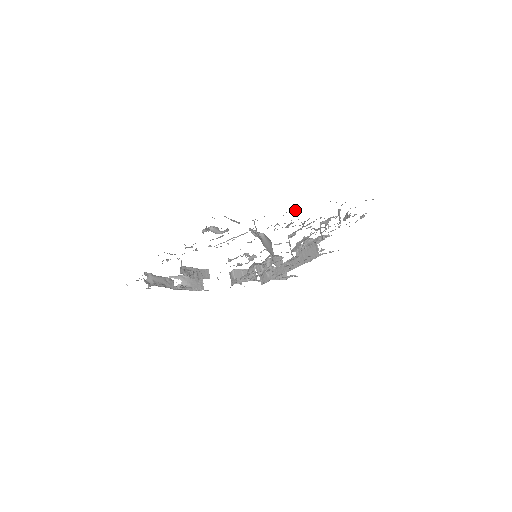
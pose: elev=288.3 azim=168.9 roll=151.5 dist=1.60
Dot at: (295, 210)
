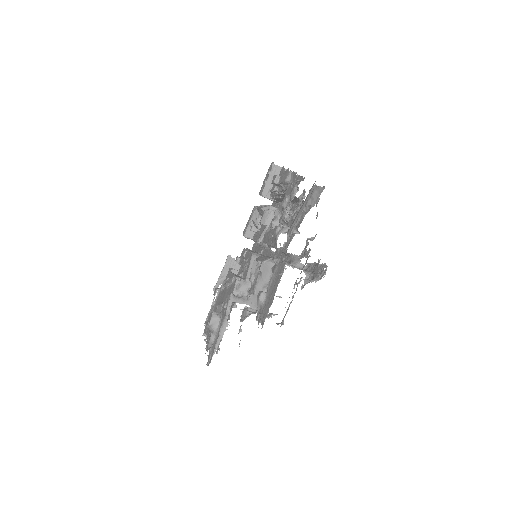
Dot at: (258, 303)
